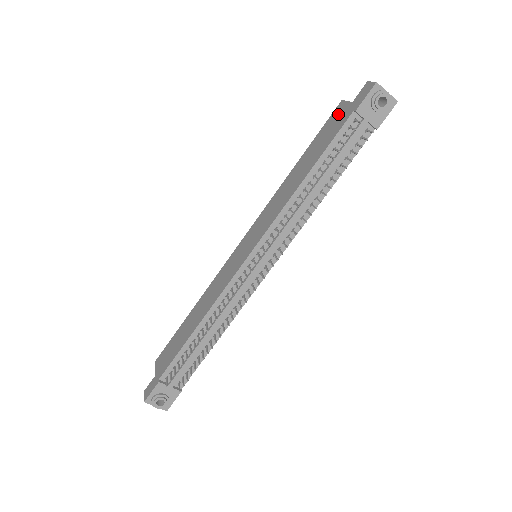
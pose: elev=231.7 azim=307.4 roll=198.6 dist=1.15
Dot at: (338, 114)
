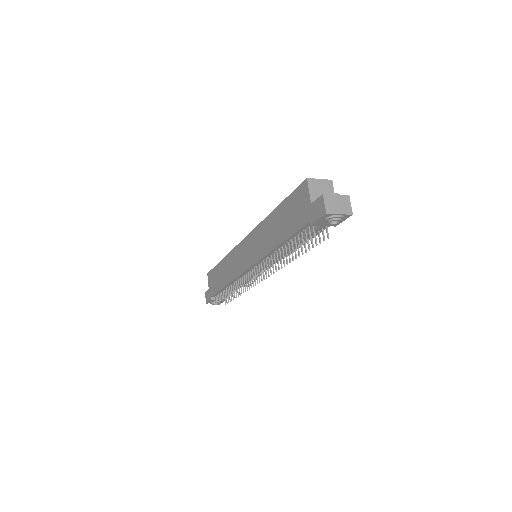
Dot at: (302, 199)
